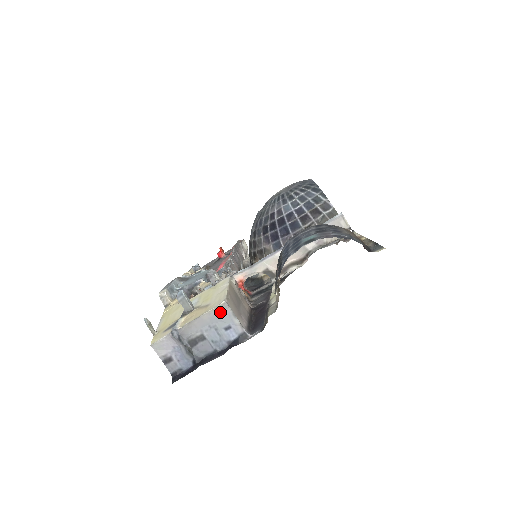
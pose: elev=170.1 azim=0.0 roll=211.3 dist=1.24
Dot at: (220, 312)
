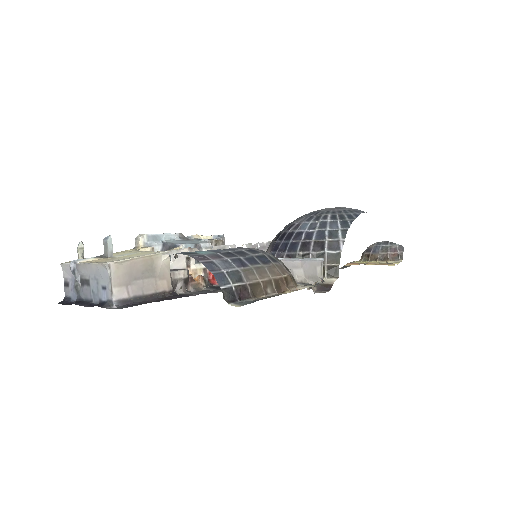
Dot at: (103, 270)
